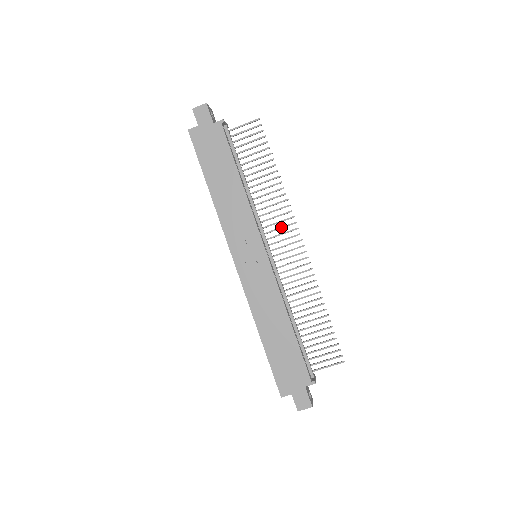
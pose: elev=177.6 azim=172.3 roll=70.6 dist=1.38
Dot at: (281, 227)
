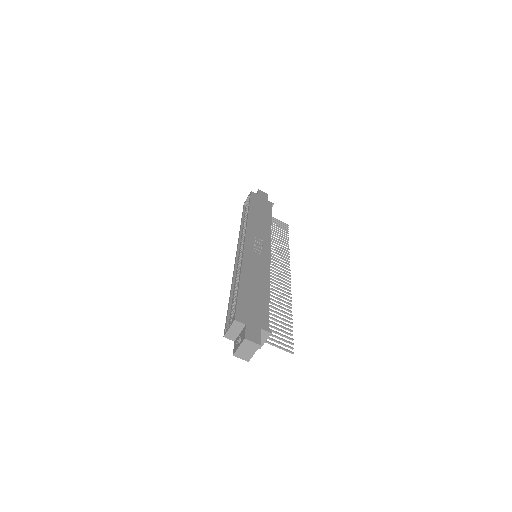
Dot at: (279, 262)
